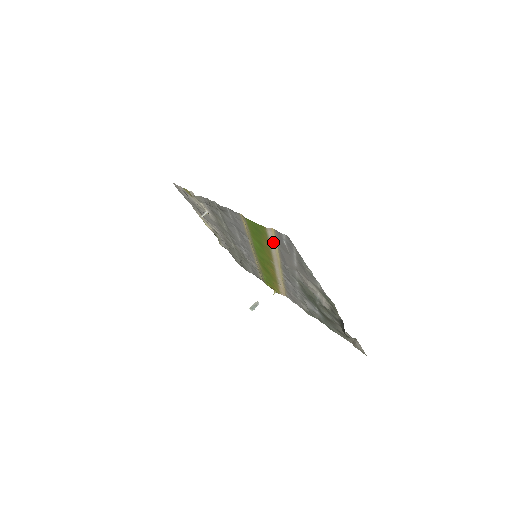
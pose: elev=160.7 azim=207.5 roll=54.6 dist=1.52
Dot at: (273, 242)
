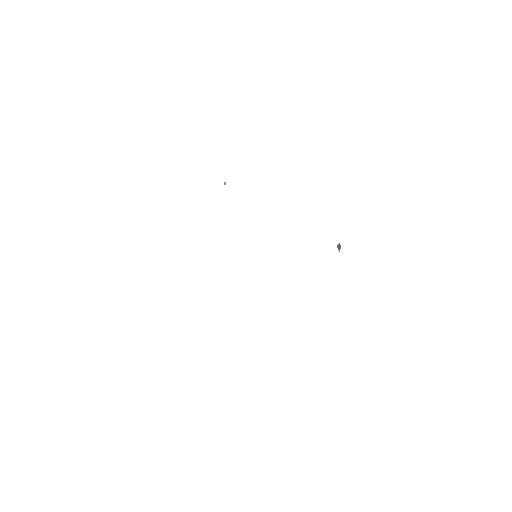
Dot at: occluded
